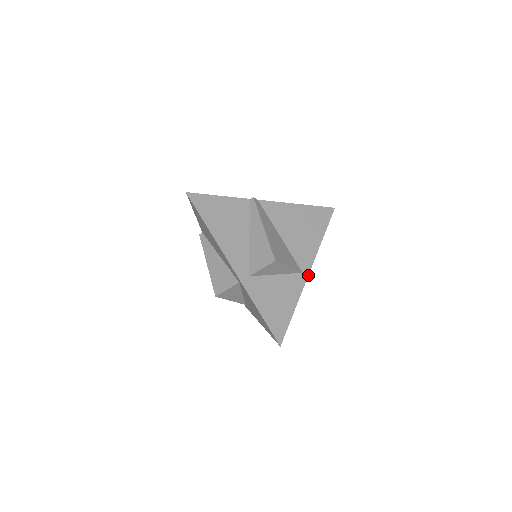
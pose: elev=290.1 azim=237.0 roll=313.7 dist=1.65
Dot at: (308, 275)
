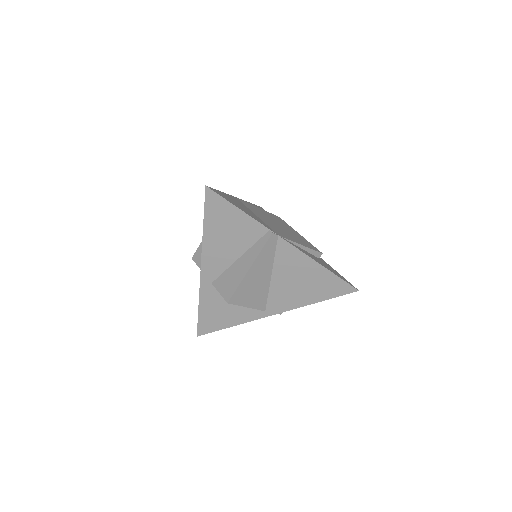
Dot at: occluded
